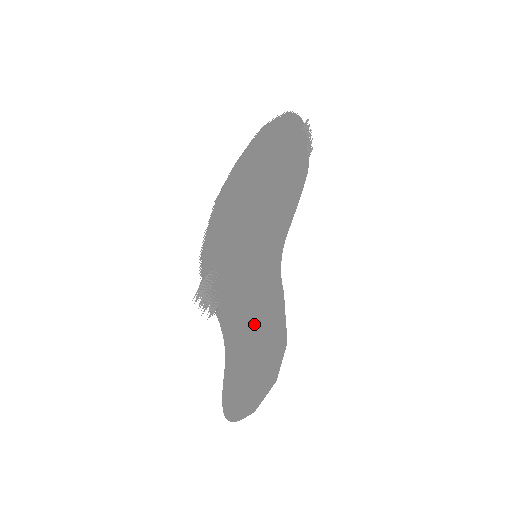
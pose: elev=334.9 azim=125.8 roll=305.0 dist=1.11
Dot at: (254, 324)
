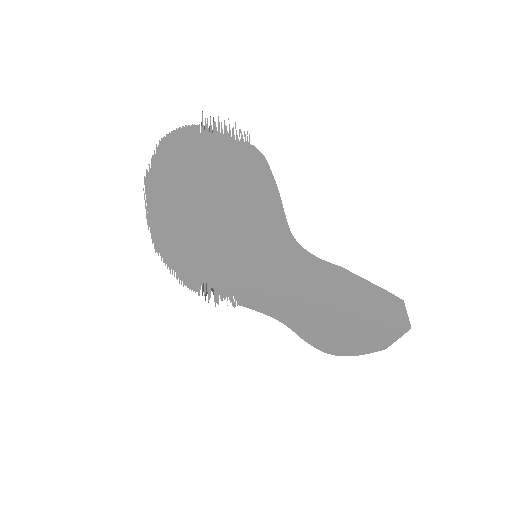
Dot at: (307, 299)
